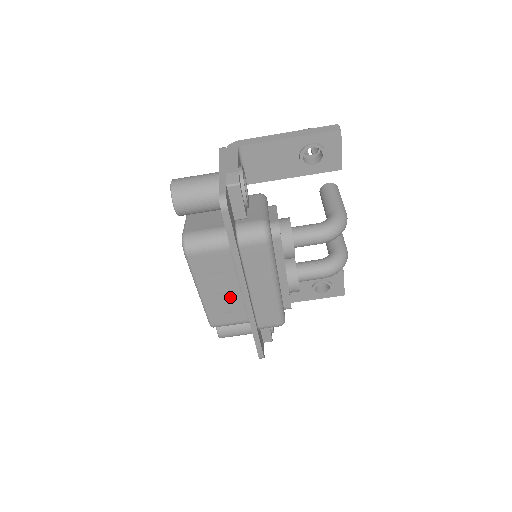
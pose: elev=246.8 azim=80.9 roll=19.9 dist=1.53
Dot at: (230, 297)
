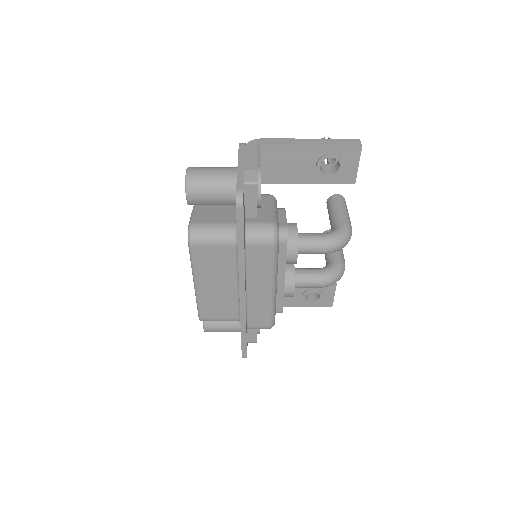
Dot at: (225, 293)
